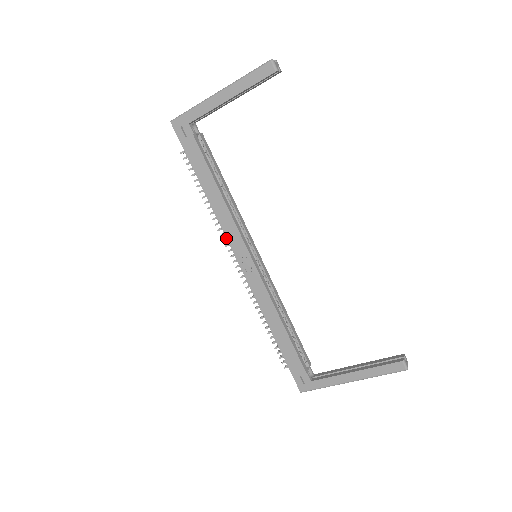
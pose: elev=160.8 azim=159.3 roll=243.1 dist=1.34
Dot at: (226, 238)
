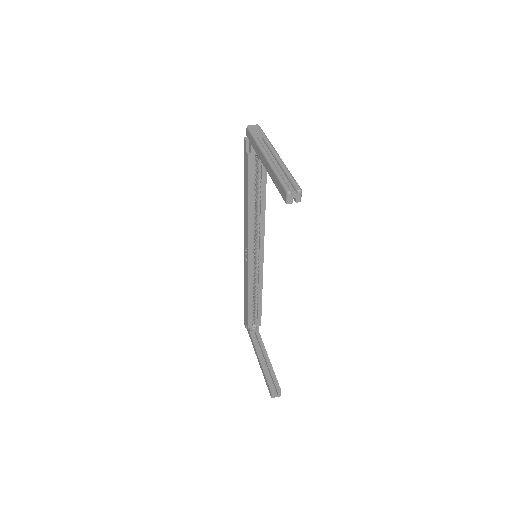
Dot at: (244, 229)
